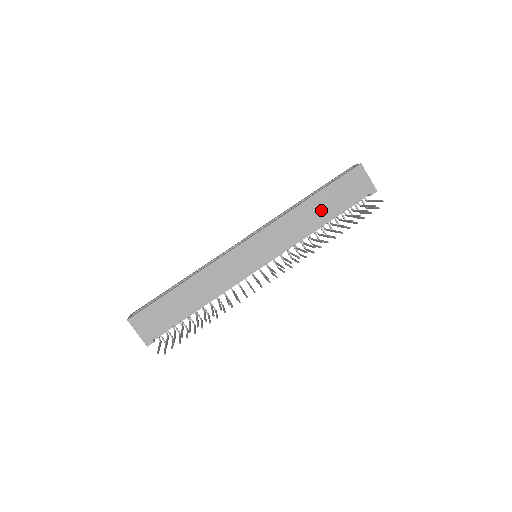
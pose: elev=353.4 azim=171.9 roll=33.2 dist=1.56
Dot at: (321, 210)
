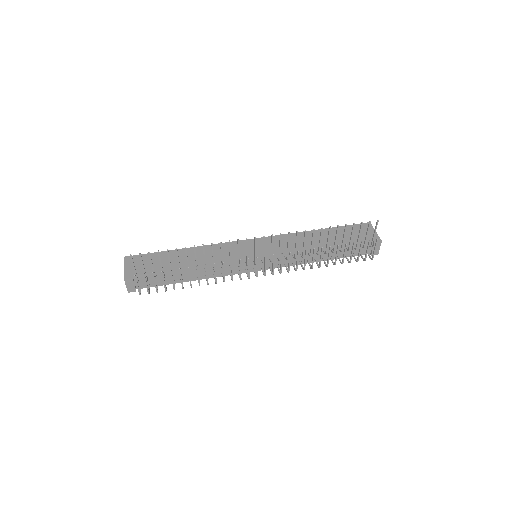
Dot at: (326, 239)
